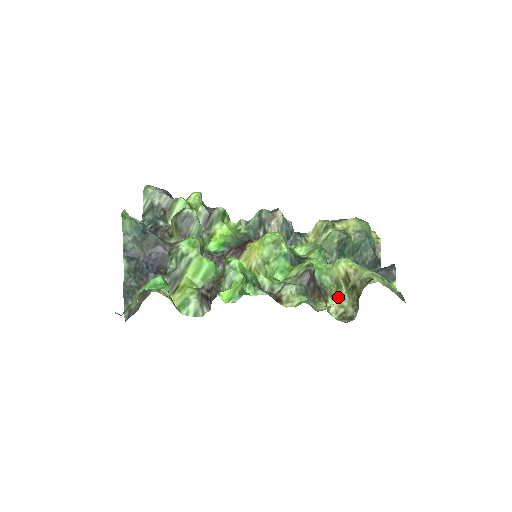
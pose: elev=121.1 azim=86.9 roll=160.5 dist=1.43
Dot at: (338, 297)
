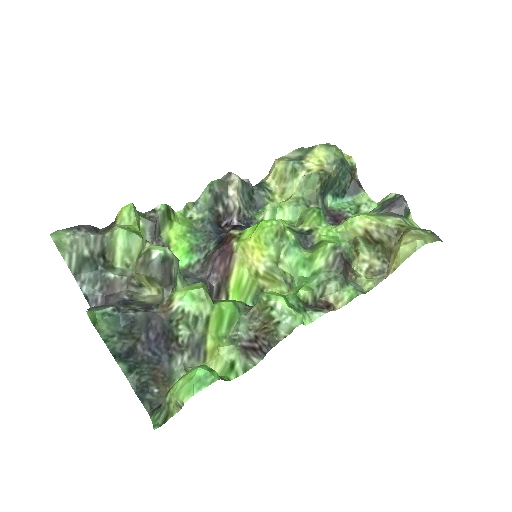
Dot at: (357, 254)
